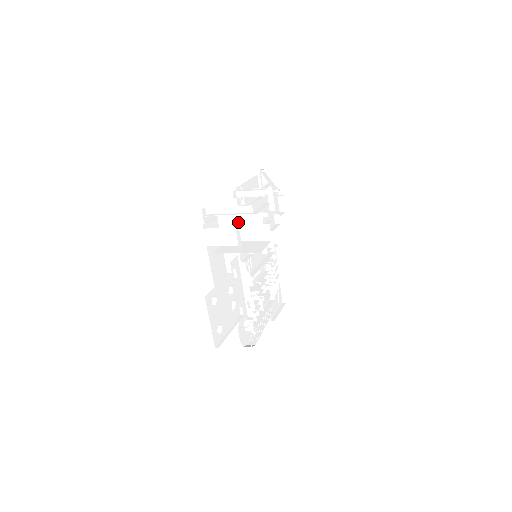
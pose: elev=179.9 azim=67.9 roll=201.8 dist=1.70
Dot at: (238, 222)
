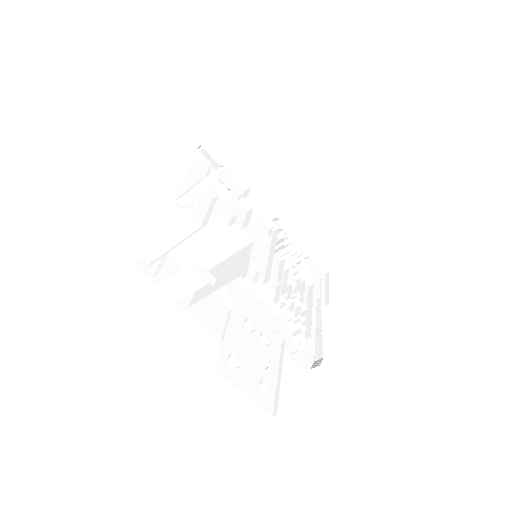
Dot at: (196, 245)
